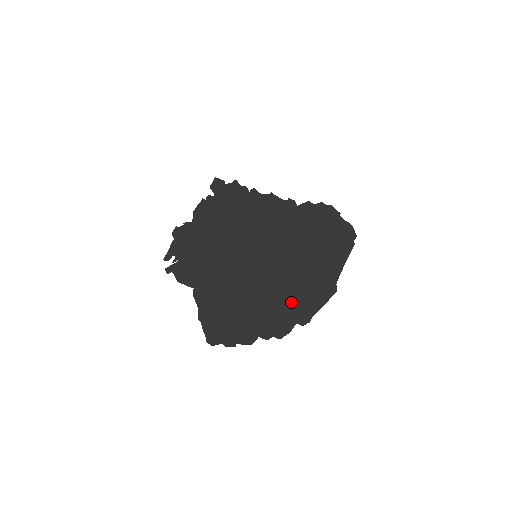
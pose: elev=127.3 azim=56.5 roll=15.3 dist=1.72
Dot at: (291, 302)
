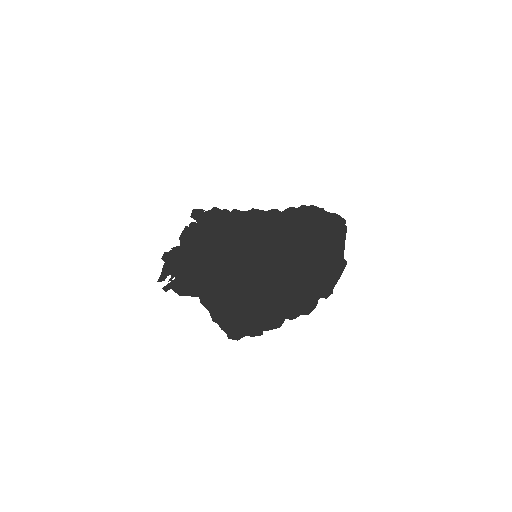
Dot at: (306, 282)
